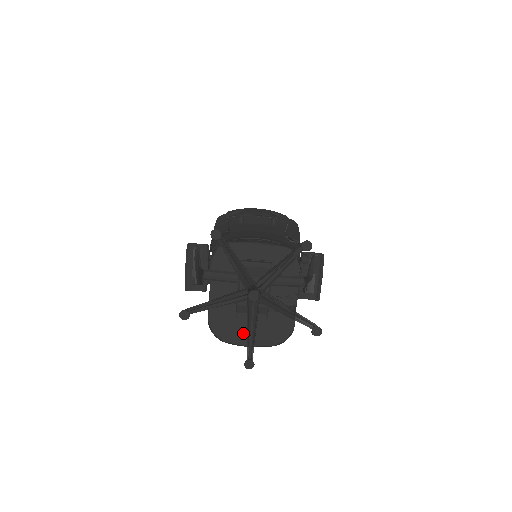
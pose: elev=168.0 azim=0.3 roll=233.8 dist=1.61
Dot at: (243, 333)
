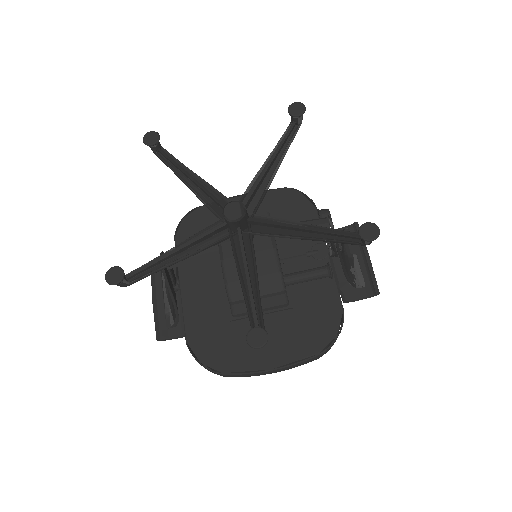
Dot at: occluded
